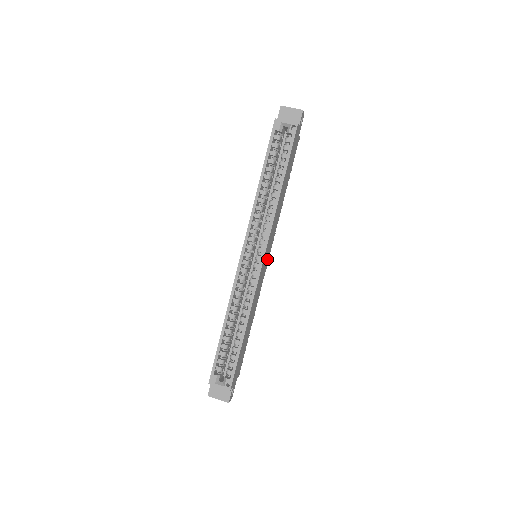
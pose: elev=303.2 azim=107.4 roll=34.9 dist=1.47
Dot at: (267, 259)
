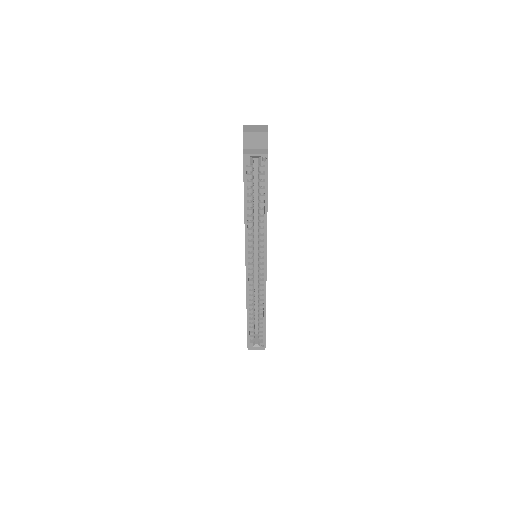
Dot at: occluded
